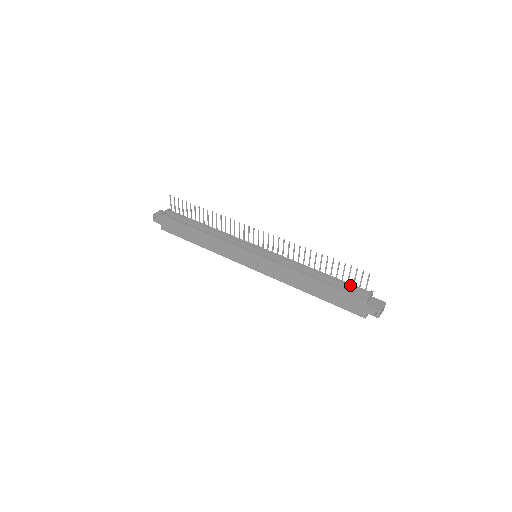
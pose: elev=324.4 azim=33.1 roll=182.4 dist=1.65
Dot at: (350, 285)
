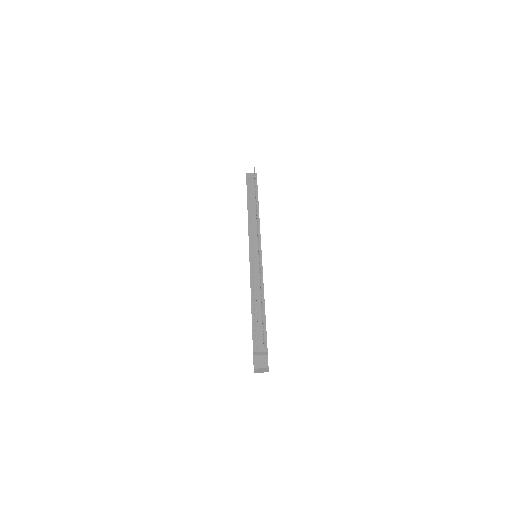
Dot at: (264, 332)
